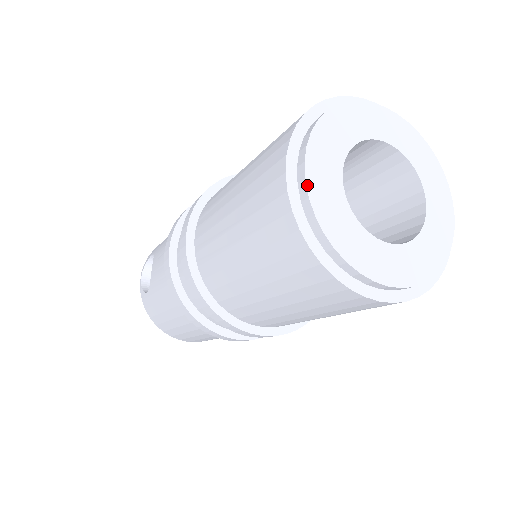
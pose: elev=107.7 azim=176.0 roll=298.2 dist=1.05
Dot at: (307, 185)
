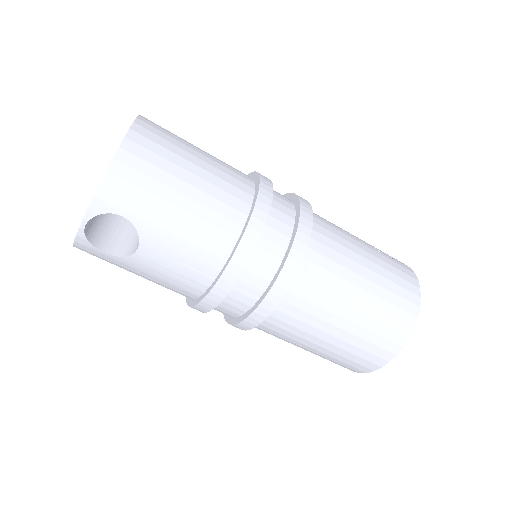
Dot at: occluded
